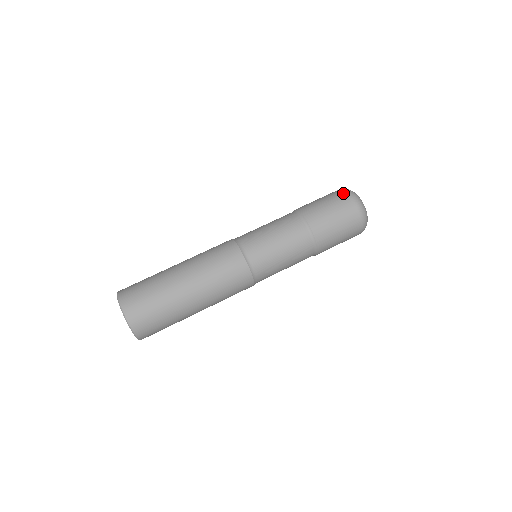
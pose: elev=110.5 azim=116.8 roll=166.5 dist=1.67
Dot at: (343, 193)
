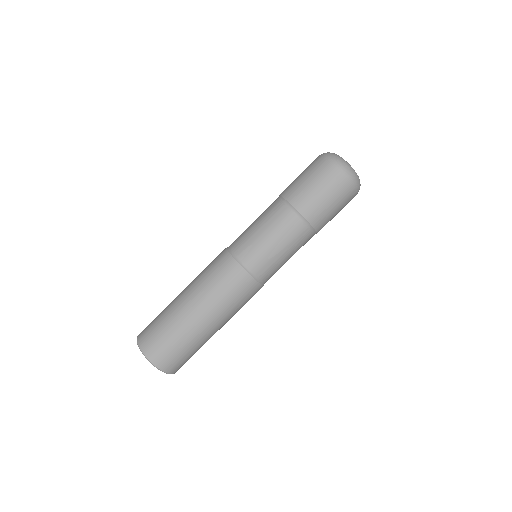
Dot at: (330, 166)
